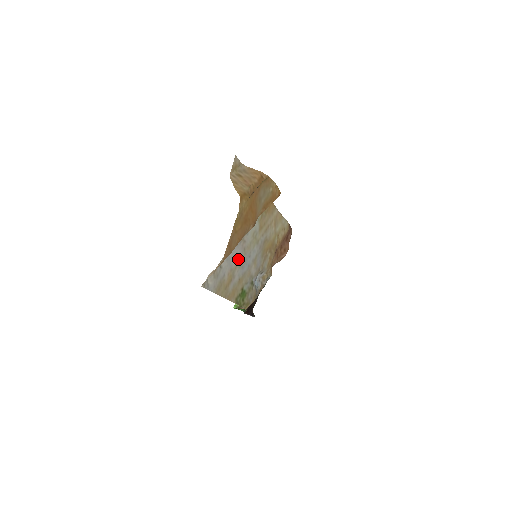
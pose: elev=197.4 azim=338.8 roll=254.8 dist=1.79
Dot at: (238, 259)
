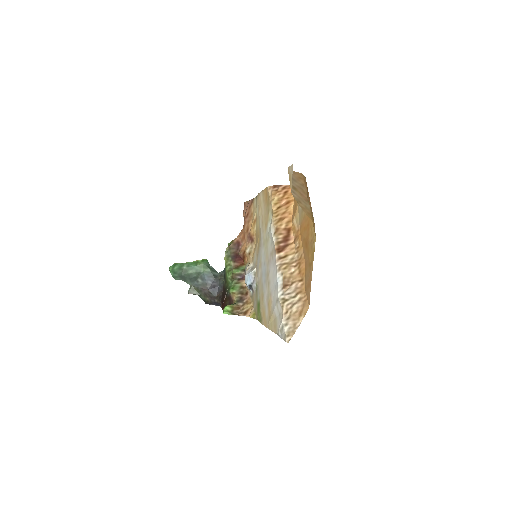
Dot at: (269, 277)
